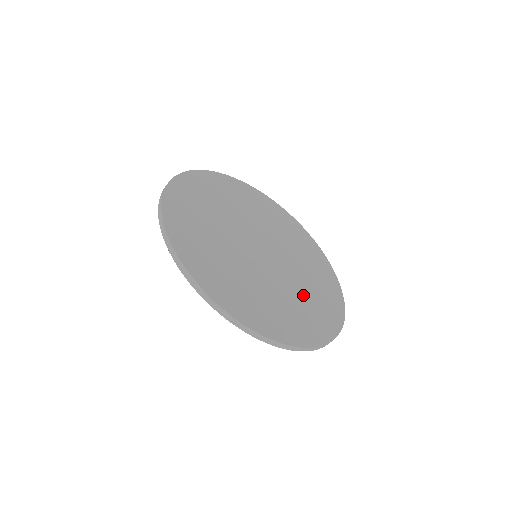
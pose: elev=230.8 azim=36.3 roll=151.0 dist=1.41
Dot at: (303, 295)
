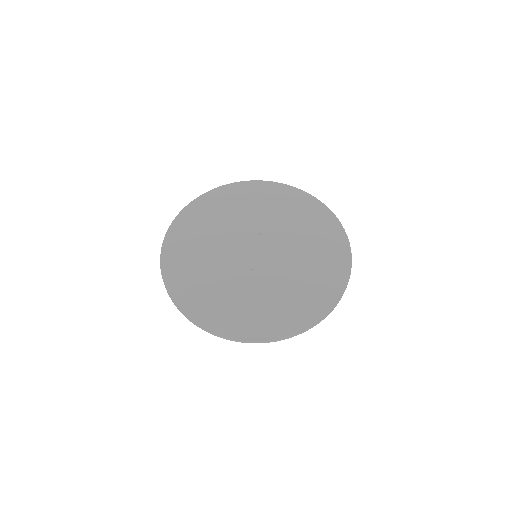
Dot at: (307, 263)
